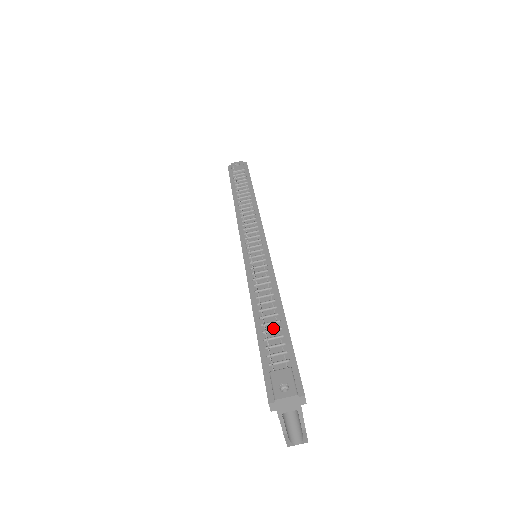
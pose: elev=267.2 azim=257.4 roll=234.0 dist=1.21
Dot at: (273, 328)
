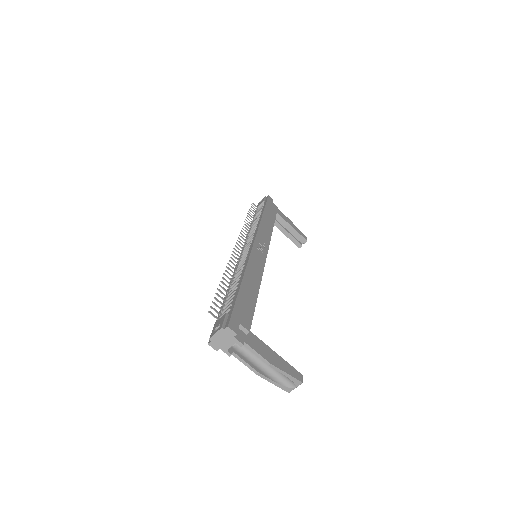
Dot at: (231, 294)
